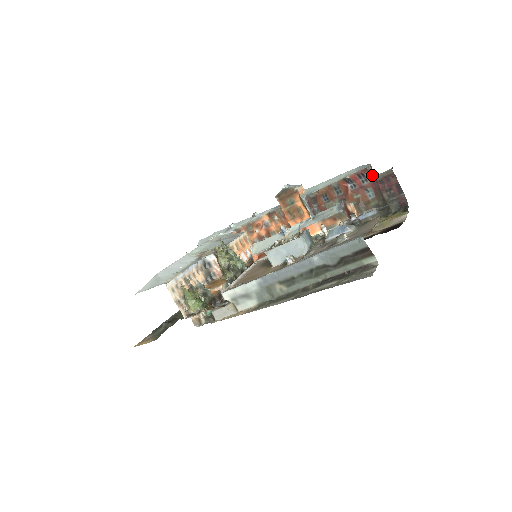
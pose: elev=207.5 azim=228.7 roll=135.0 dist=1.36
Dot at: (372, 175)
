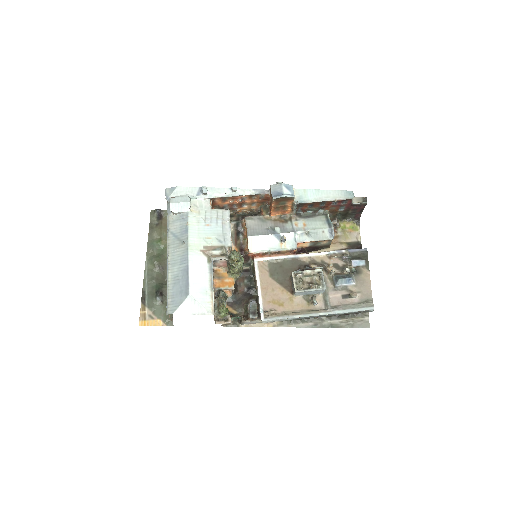
Dot at: (352, 202)
